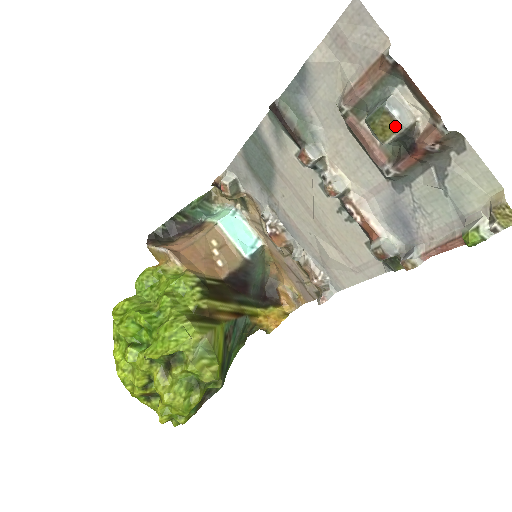
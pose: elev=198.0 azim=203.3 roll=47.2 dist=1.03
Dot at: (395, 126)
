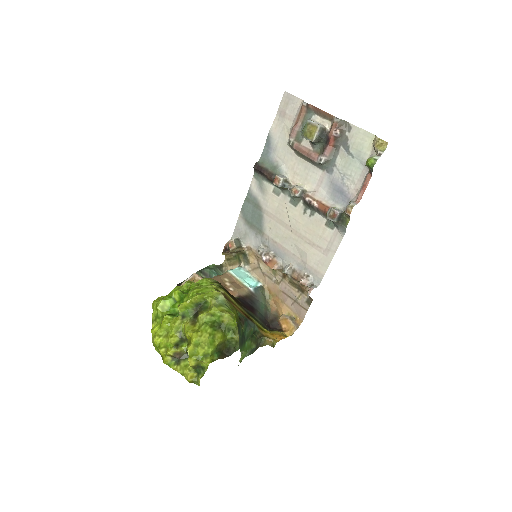
Dot at: (315, 128)
